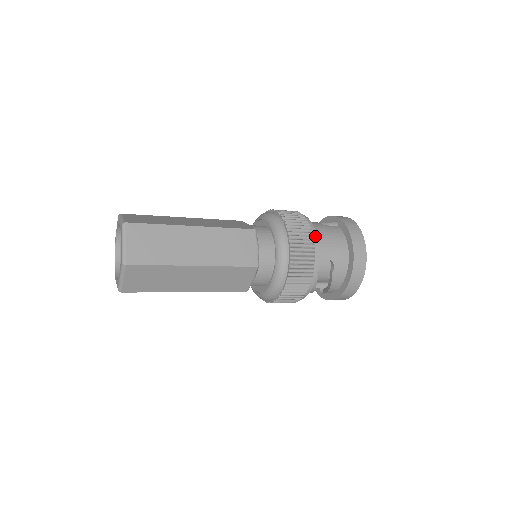
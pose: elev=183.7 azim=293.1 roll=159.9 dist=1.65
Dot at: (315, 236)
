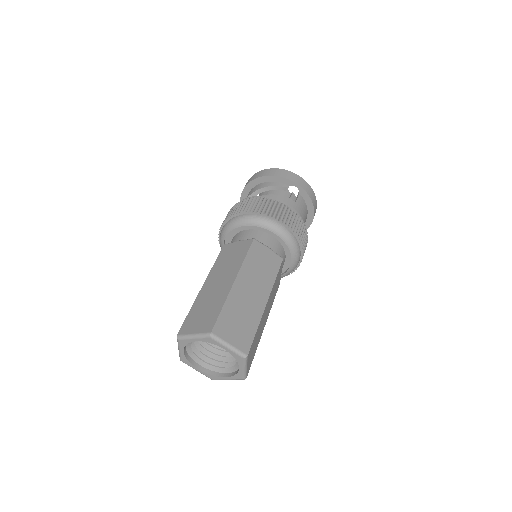
Dot at: occluded
